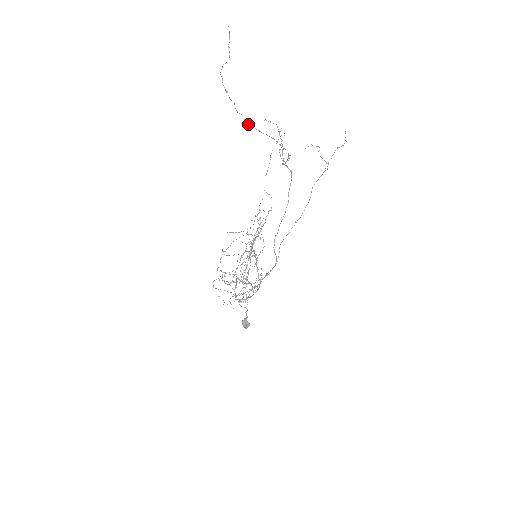
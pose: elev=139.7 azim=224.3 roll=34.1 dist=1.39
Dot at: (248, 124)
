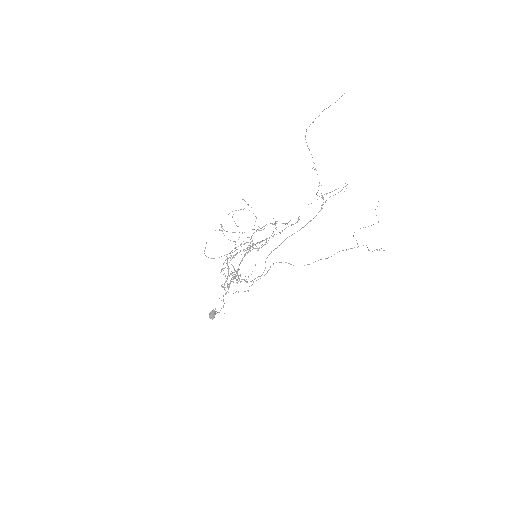
Dot at: occluded
